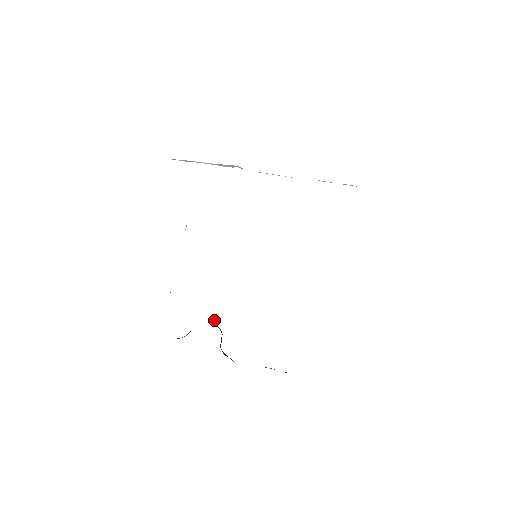
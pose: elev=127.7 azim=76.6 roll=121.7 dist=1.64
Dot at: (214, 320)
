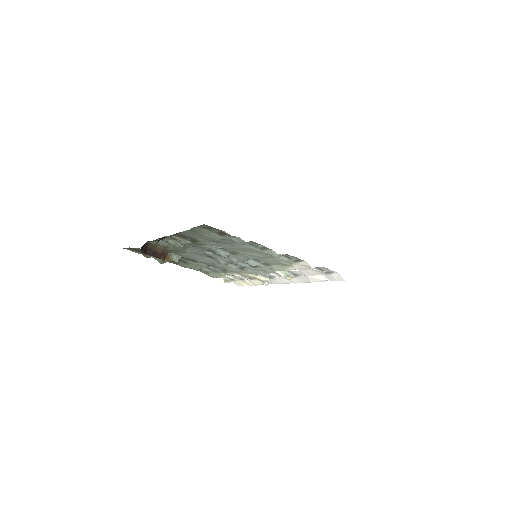
Dot at: (170, 255)
